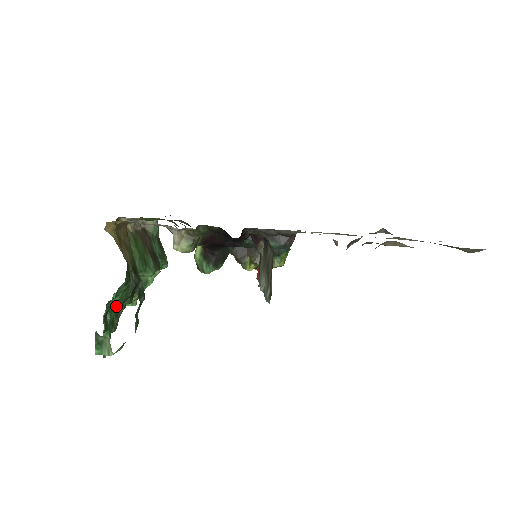
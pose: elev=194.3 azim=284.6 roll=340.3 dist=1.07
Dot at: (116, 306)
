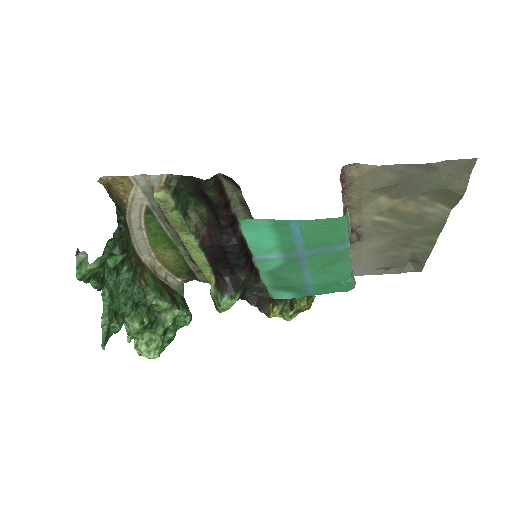
Dot at: (120, 298)
